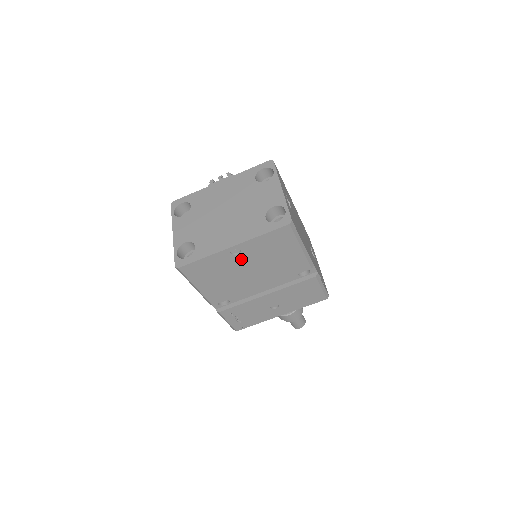
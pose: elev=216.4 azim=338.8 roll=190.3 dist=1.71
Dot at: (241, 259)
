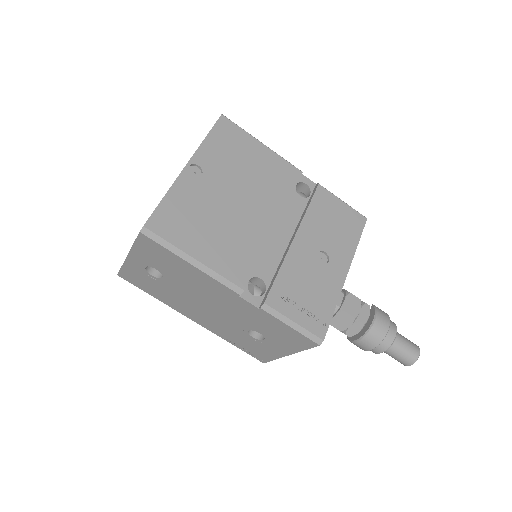
Dot at: (212, 183)
